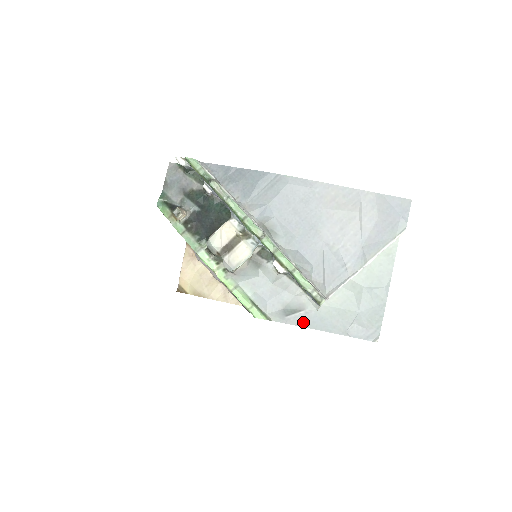
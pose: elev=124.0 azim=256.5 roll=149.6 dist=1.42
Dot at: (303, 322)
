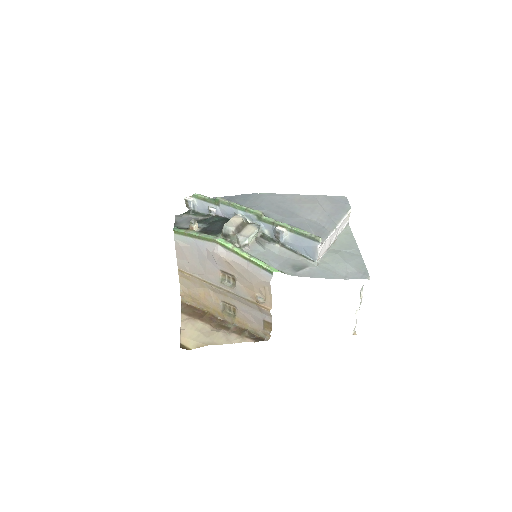
Dot at: (311, 275)
